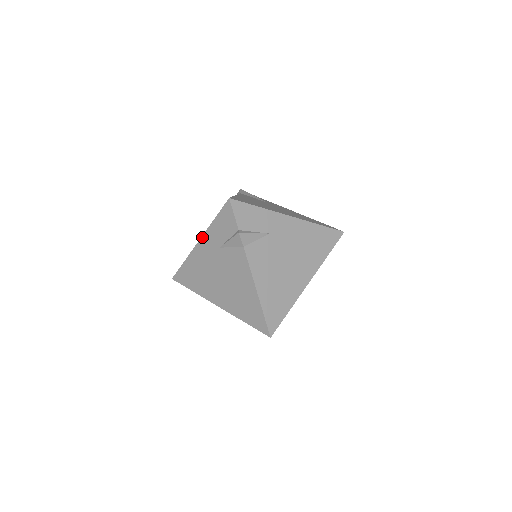
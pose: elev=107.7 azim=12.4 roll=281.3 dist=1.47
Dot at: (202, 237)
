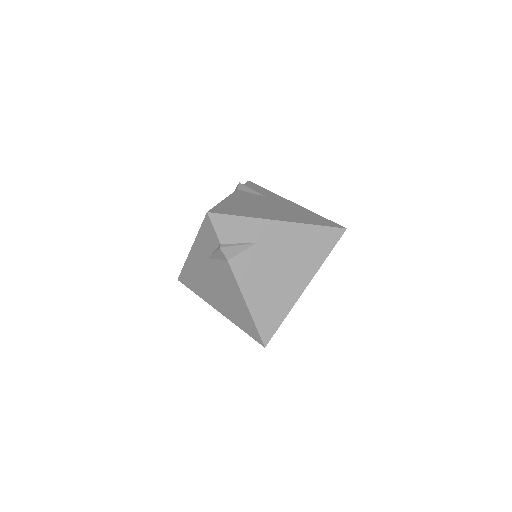
Dot at: (193, 246)
